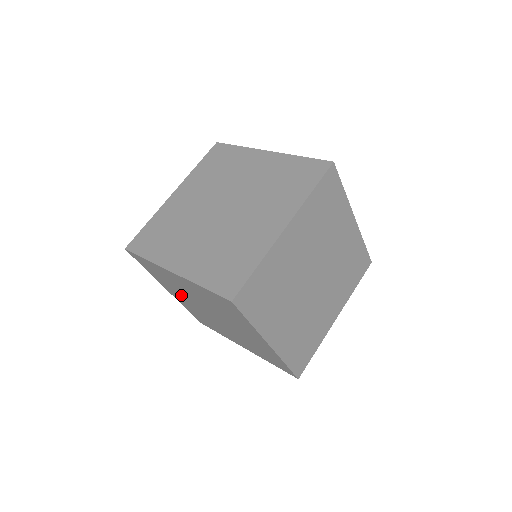
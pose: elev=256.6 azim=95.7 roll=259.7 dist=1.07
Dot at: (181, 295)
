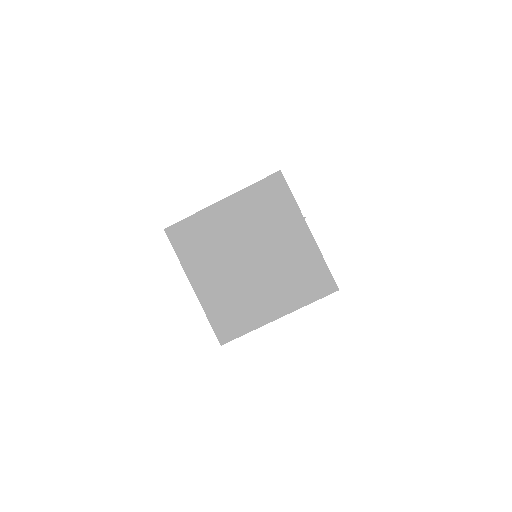
Dot at: occluded
